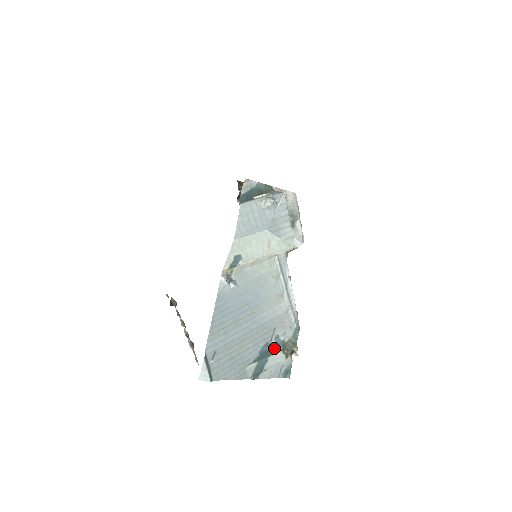
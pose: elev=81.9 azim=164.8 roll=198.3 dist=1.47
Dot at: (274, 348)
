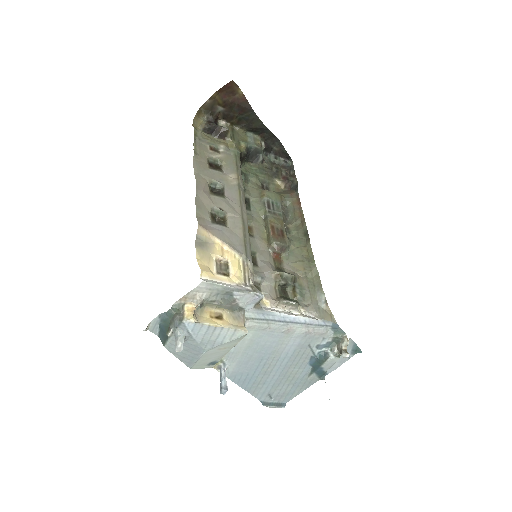
Dot at: (321, 356)
